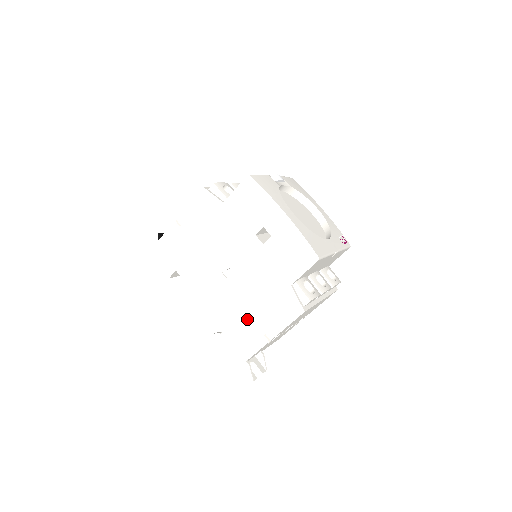
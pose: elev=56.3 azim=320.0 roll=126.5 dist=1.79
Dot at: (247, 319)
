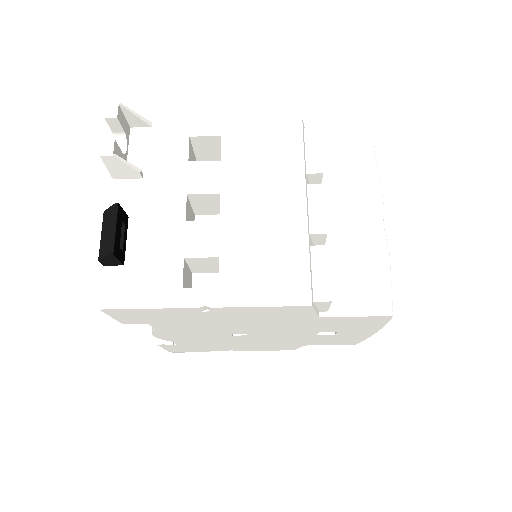
Dot at: (224, 346)
